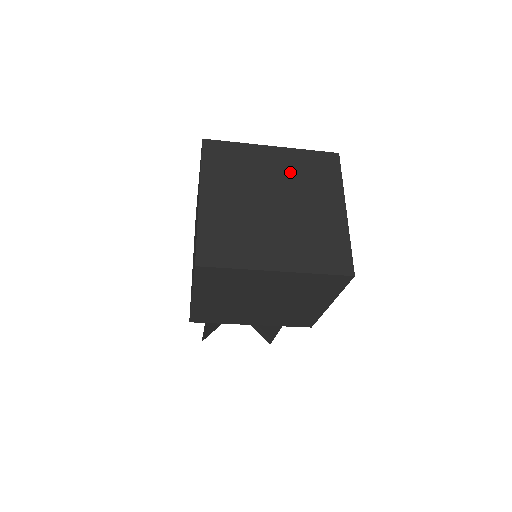
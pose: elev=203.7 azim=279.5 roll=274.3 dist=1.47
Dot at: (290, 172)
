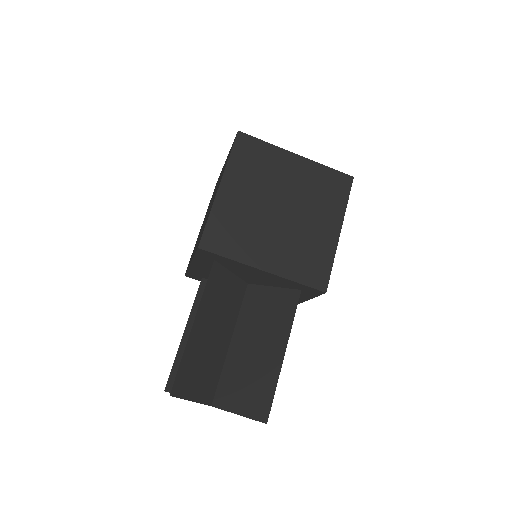
Dot at: occluded
